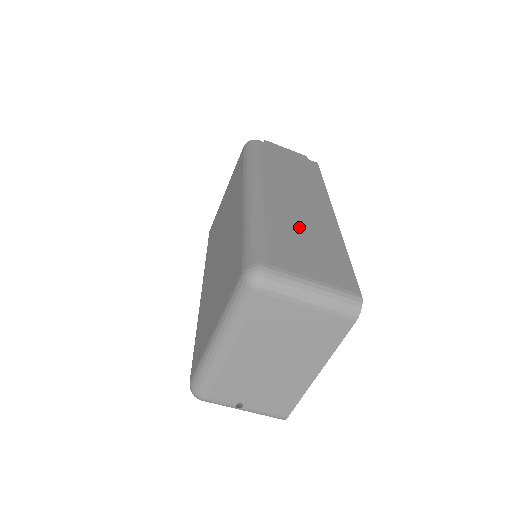
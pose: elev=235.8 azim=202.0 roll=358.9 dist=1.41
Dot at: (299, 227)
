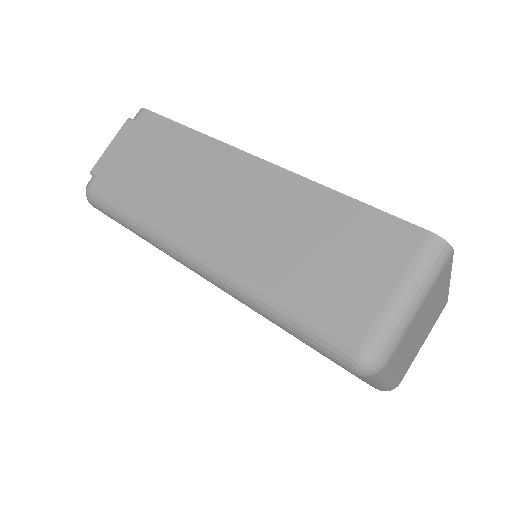
Dot at: (287, 243)
